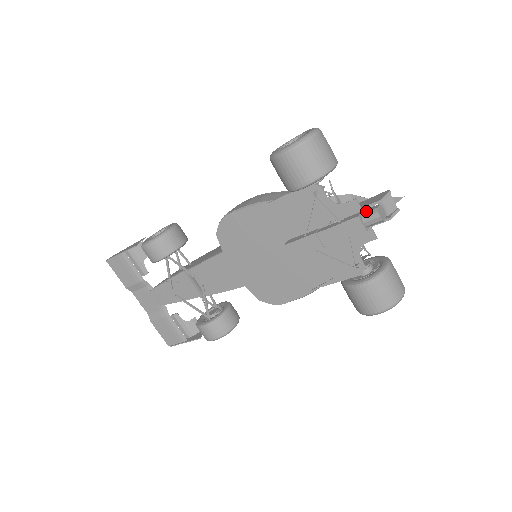
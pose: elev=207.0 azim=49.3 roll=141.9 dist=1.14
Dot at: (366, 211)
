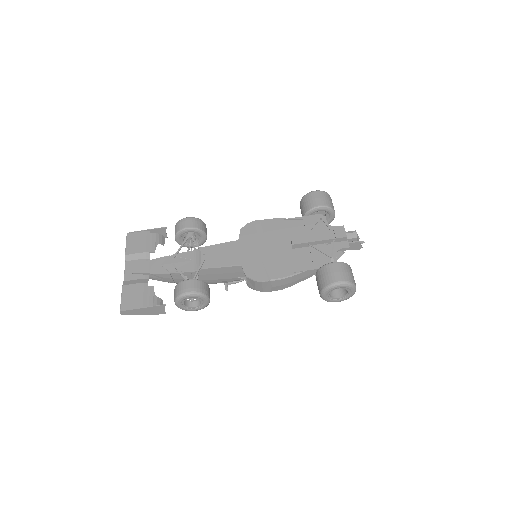
Dot at: (348, 232)
